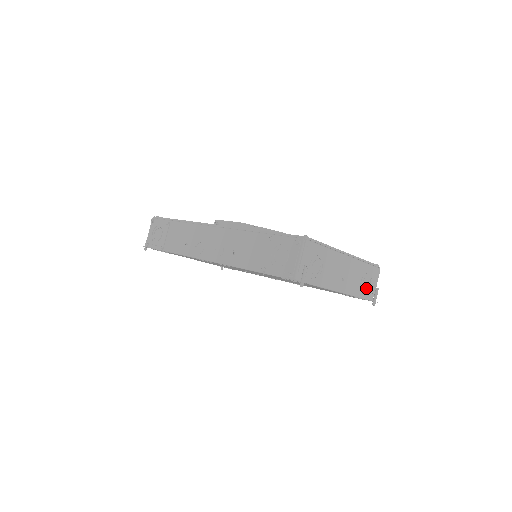
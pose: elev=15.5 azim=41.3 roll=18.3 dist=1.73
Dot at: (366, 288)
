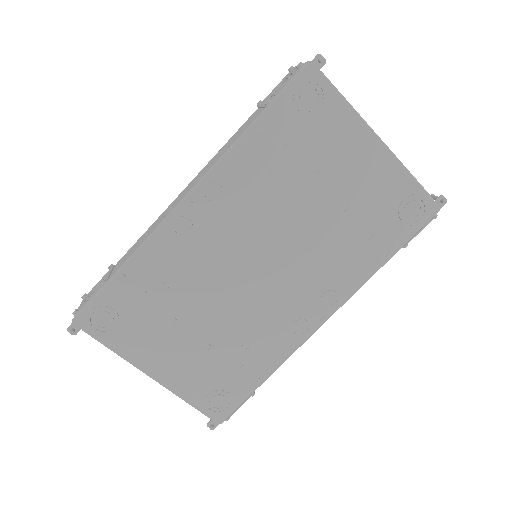
Dot at: occluded
